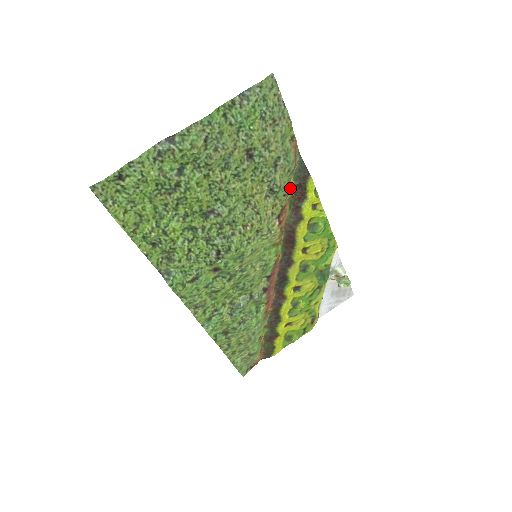
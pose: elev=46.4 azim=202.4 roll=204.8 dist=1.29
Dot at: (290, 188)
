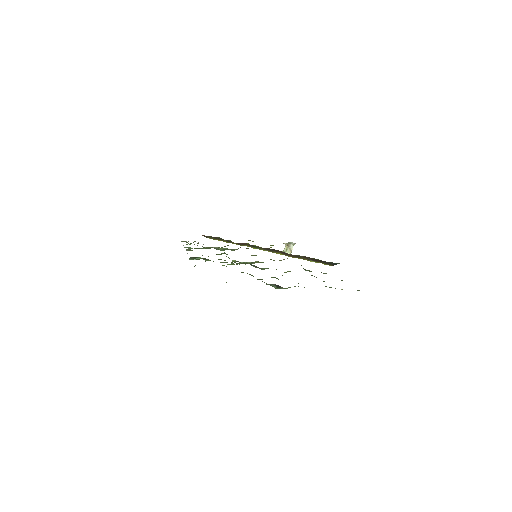
Dot at: occluded
